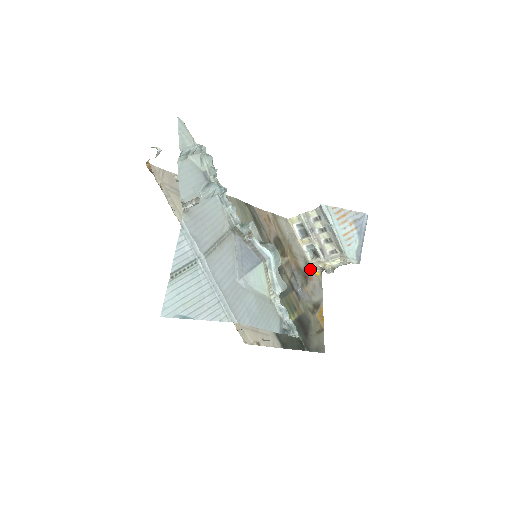
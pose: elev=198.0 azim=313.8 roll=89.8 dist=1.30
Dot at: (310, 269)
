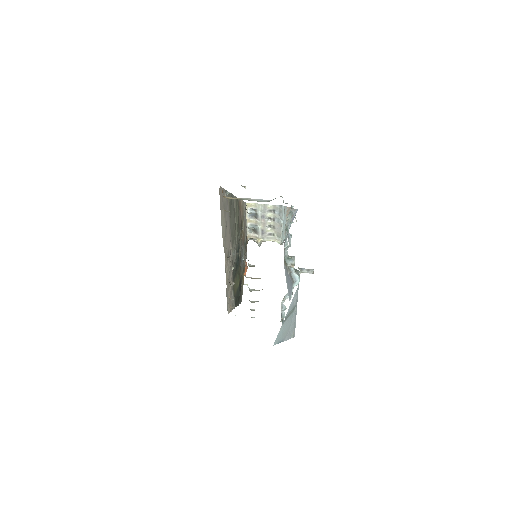
Dot at: (246, 240)
